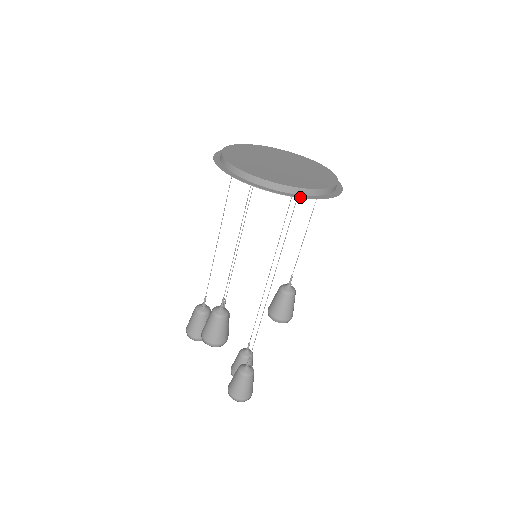
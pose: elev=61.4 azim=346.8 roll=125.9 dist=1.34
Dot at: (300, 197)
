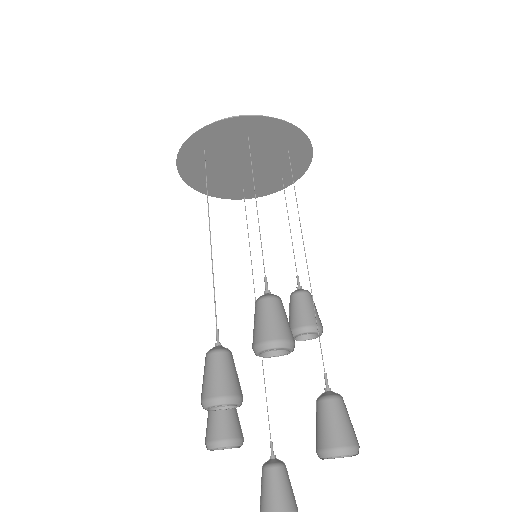
Dot at: (303, 132)
